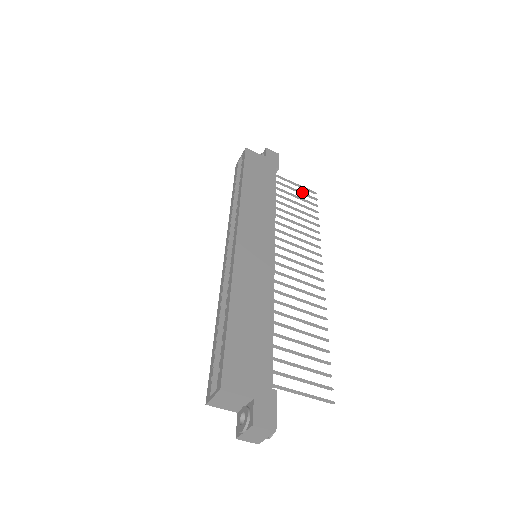
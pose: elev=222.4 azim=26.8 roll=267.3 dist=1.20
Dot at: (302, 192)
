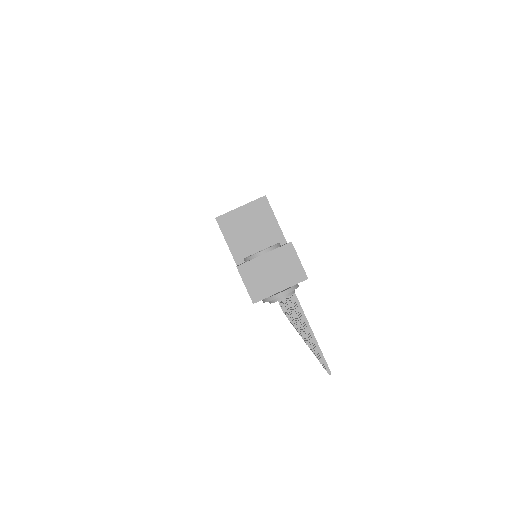
Dot at: occluded
